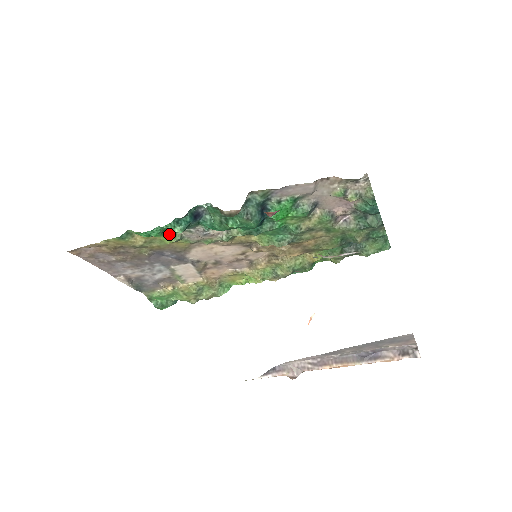
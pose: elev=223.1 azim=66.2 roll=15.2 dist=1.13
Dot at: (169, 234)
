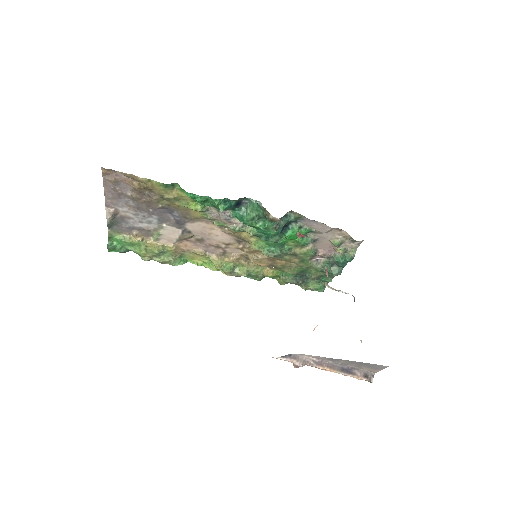
Dot at: (205, 204)
